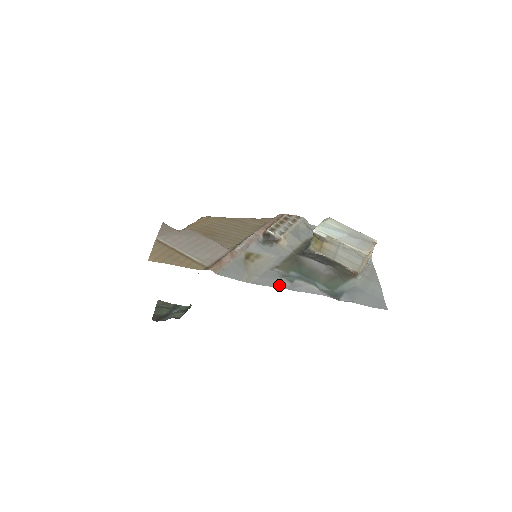
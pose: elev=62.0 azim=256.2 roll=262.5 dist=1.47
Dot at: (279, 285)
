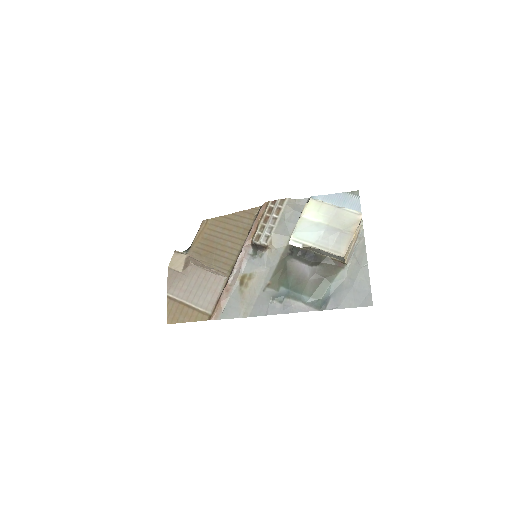
Dot at: (270, 312)
